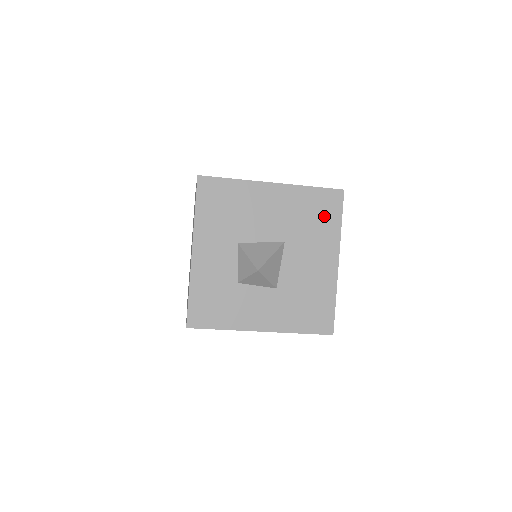
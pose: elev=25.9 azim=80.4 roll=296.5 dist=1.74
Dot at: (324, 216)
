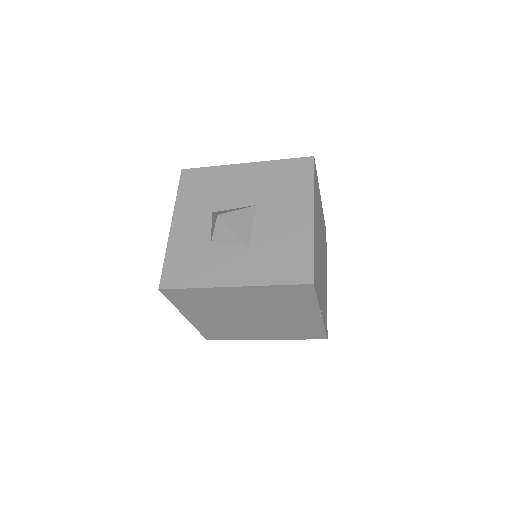
Dot at: (295, 179)
